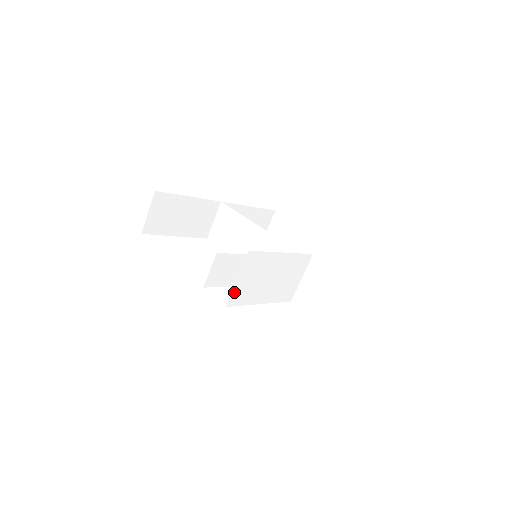
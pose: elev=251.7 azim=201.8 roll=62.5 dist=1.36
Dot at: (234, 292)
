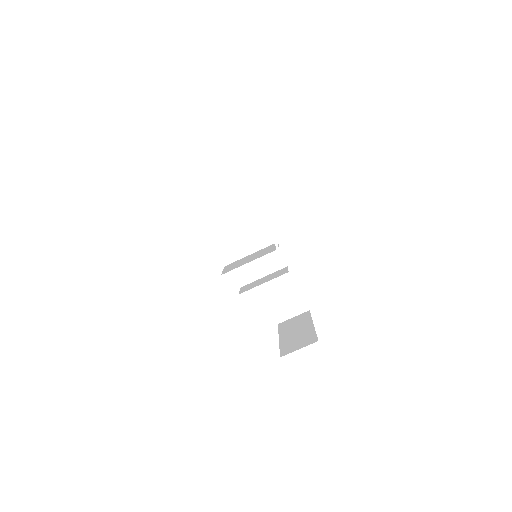
Dot at: (214, 203)
